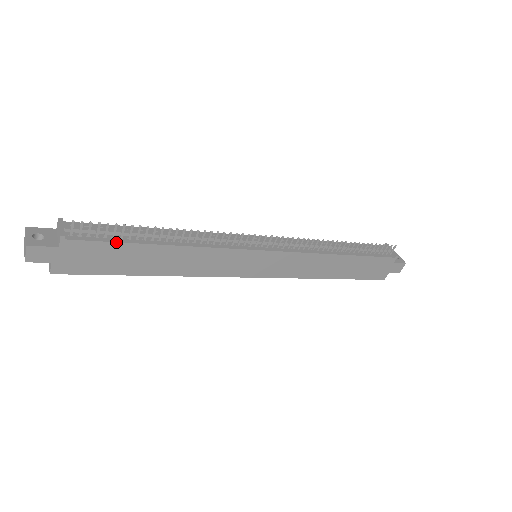
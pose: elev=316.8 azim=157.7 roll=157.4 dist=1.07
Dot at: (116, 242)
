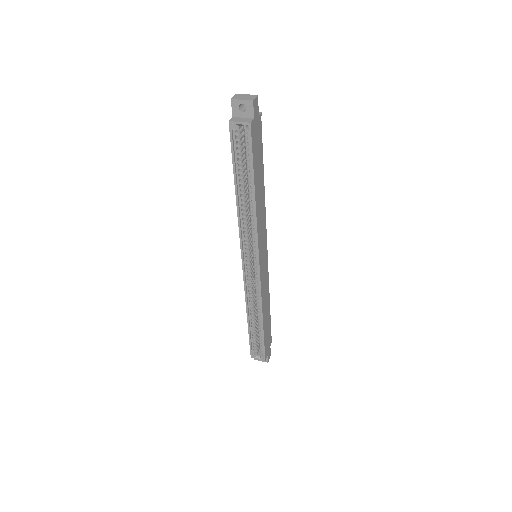
Dot at: (262, 150)
